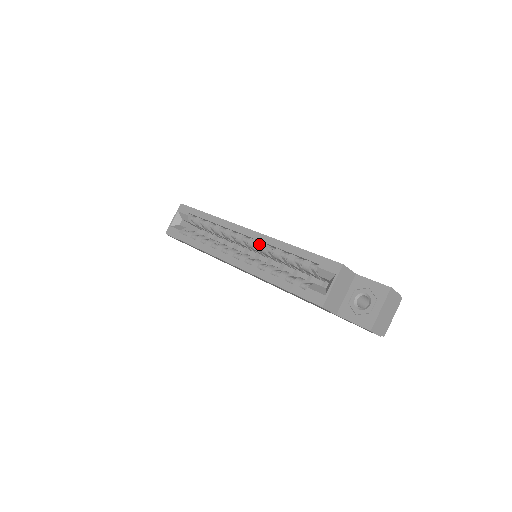
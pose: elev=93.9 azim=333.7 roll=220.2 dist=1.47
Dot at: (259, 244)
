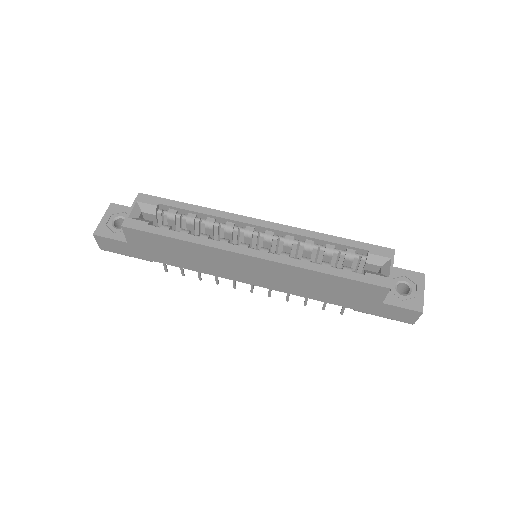
Dot at: (280, 236)
